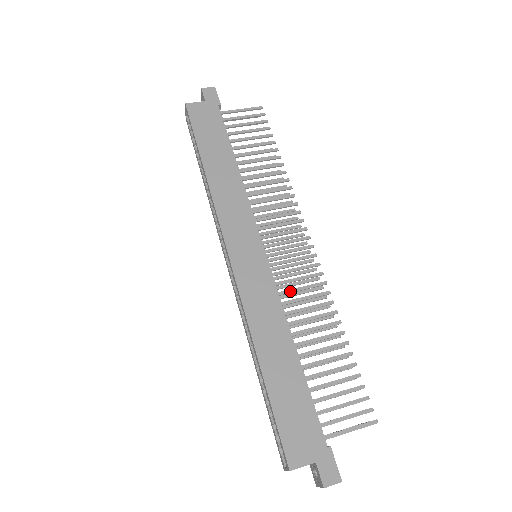
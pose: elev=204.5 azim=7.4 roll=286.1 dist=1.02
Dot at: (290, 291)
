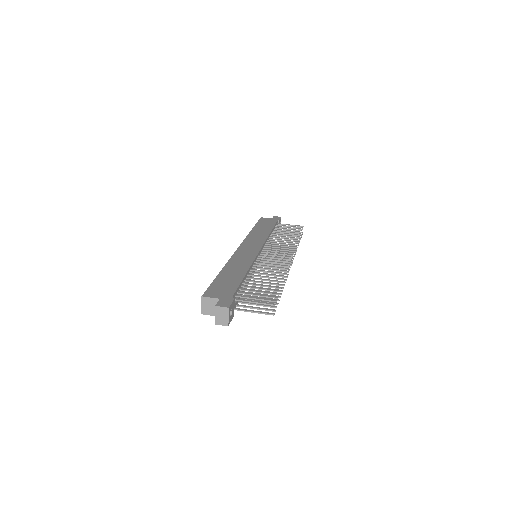
Dot at: (263, 263)
